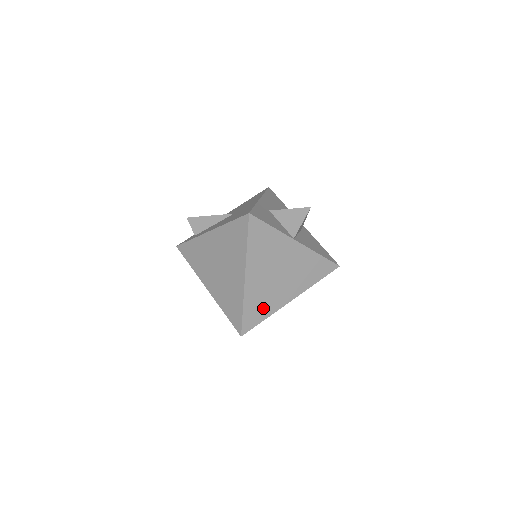
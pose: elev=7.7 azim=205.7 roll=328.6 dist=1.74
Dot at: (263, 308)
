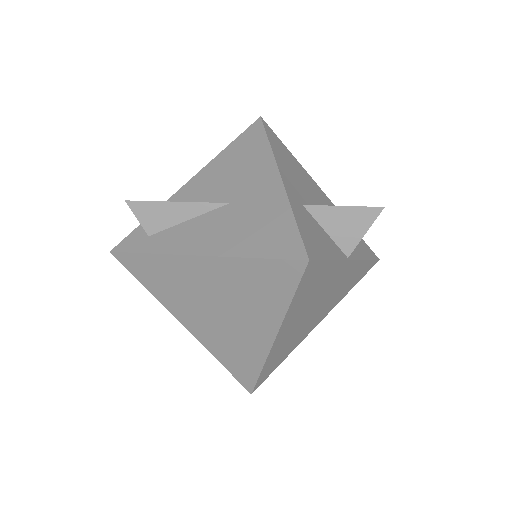
Dot at: (285, 352)
